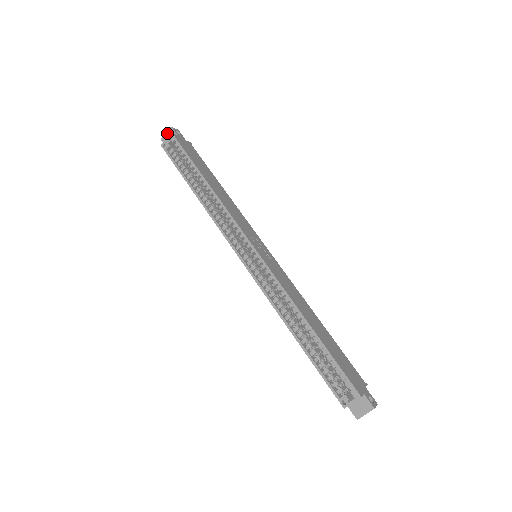
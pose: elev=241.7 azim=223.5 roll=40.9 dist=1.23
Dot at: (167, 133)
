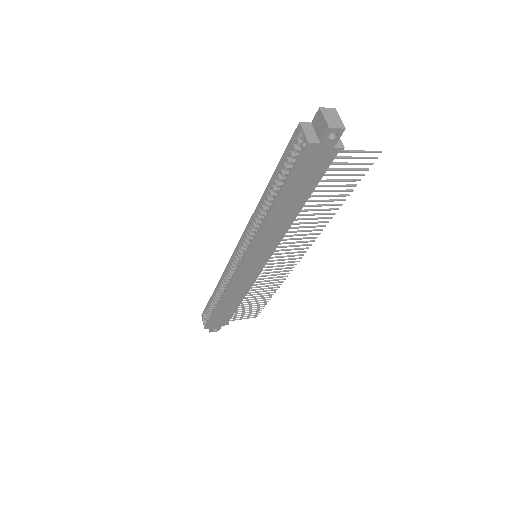
Dot at: occluded
